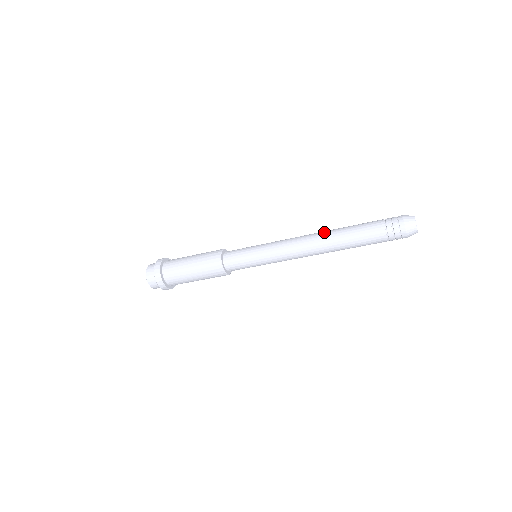
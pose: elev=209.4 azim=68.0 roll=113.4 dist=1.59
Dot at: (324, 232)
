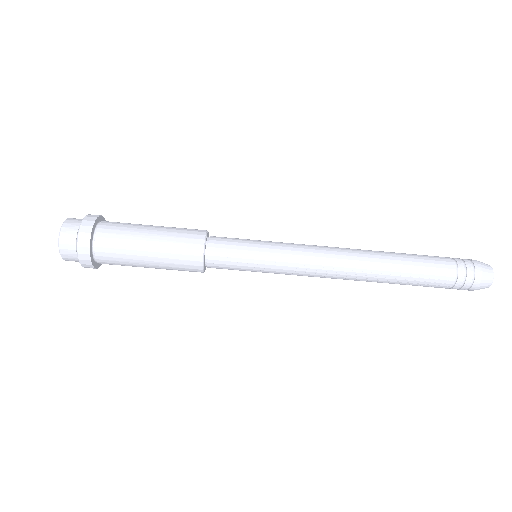
Dot at: occluded
